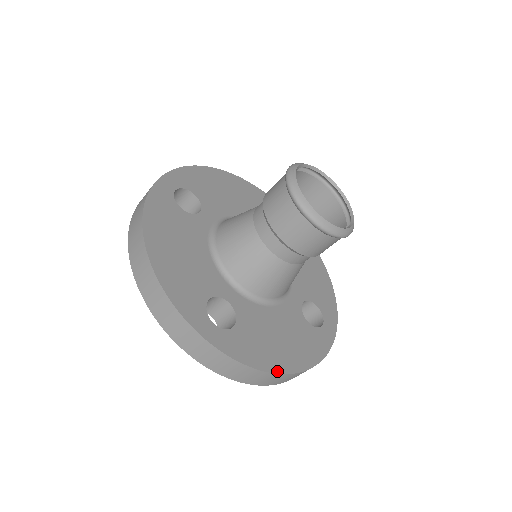
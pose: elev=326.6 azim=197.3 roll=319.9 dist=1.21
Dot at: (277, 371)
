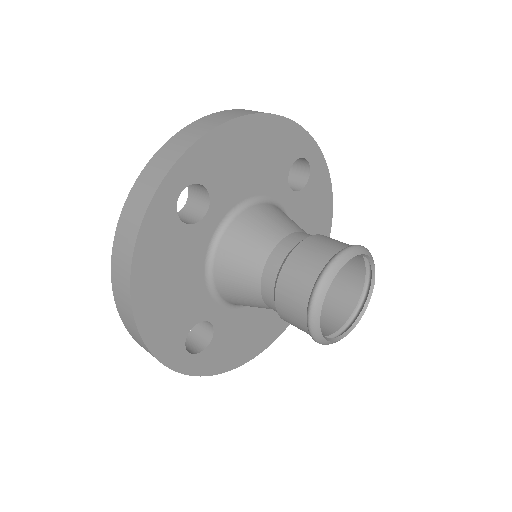
Dot at: (236, 366)
